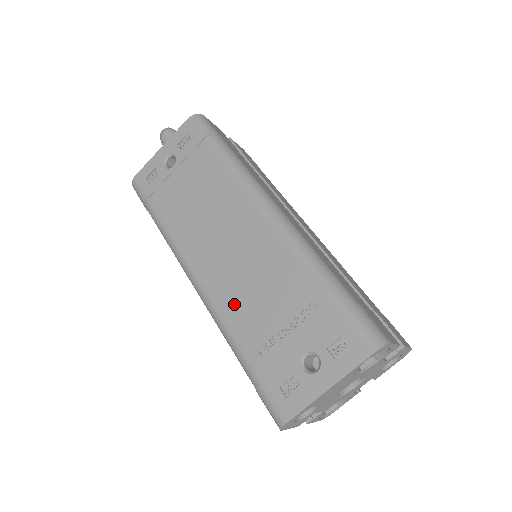
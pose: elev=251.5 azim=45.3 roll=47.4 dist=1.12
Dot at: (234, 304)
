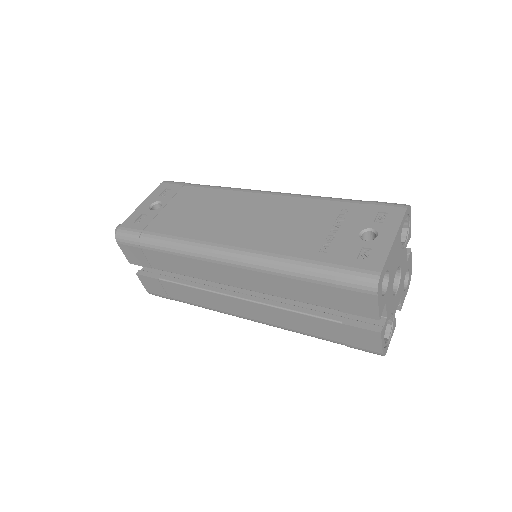
Dot at: (276, 241)
